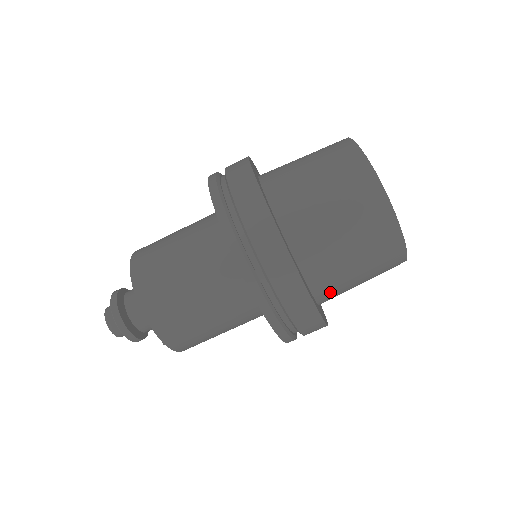
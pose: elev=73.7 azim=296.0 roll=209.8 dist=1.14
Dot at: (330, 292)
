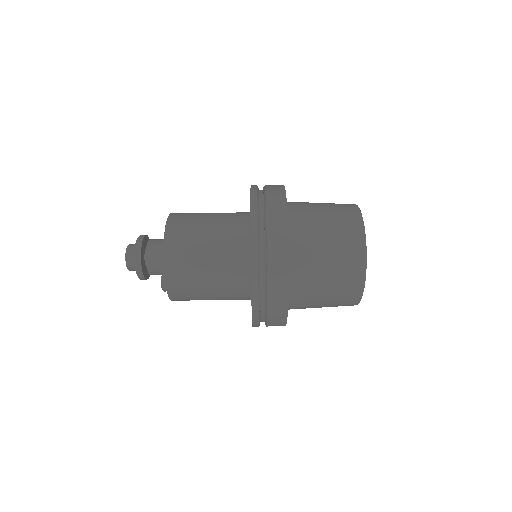
Dot at: (300, 299)
